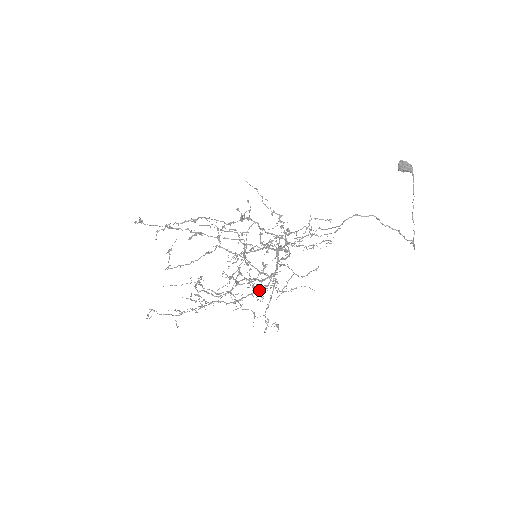
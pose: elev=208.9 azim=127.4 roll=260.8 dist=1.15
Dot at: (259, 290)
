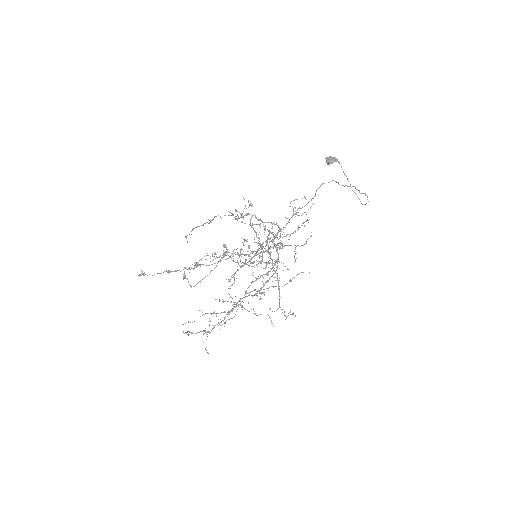
Dot at: (273, 274)
